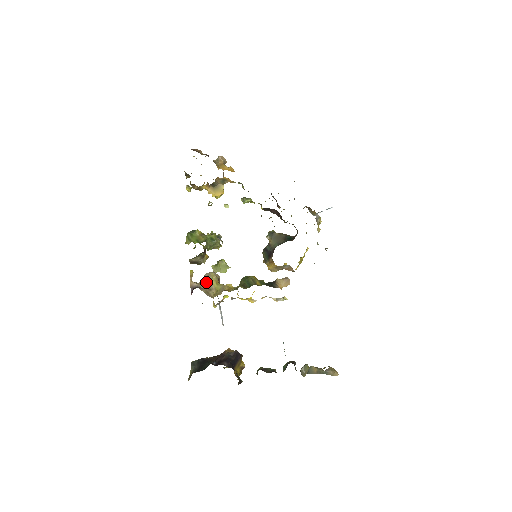
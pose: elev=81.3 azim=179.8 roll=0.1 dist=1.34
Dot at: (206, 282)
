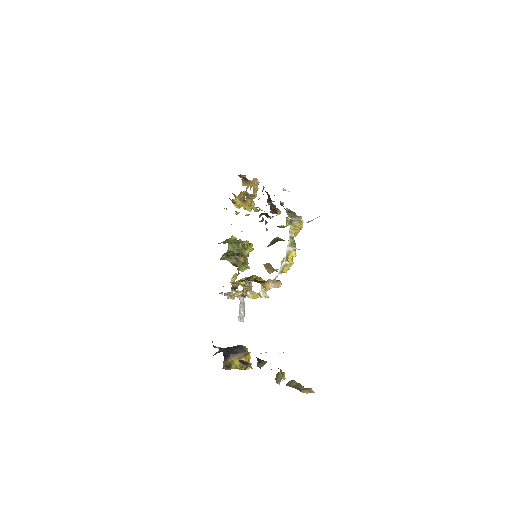
Dot at: occluded
